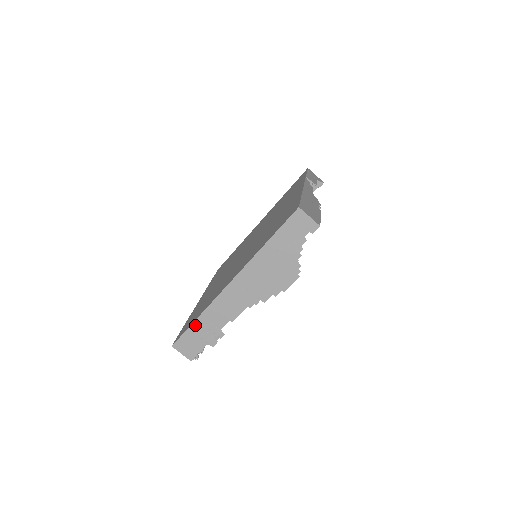
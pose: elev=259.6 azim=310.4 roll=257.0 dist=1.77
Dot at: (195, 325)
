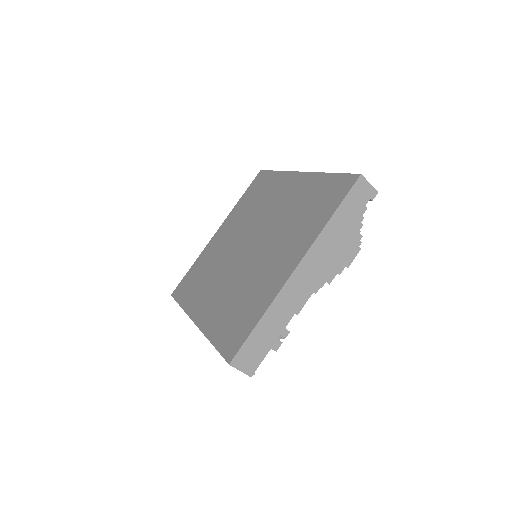
Dot at: (258, 329)
